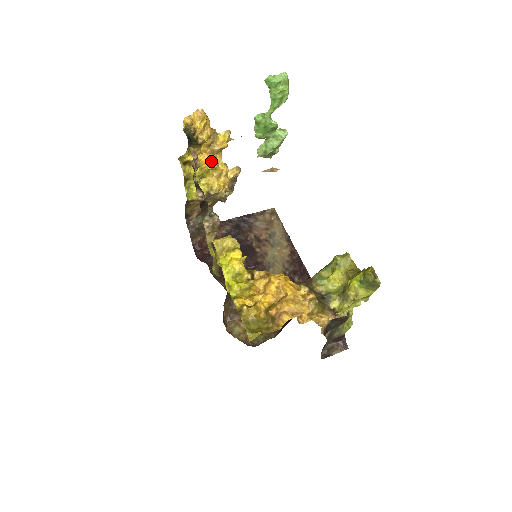
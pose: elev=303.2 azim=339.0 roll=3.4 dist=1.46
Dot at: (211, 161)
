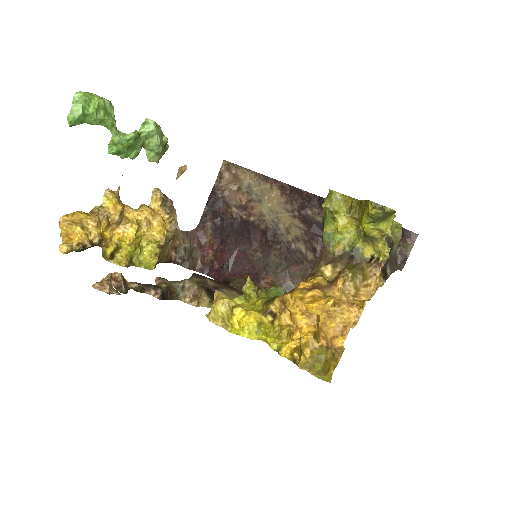
Dot at: (127, 229)
